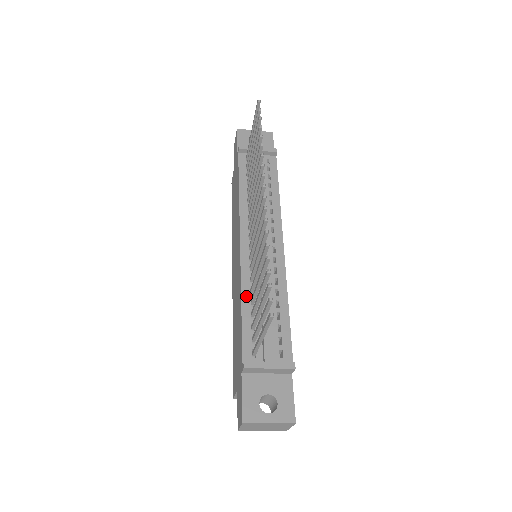
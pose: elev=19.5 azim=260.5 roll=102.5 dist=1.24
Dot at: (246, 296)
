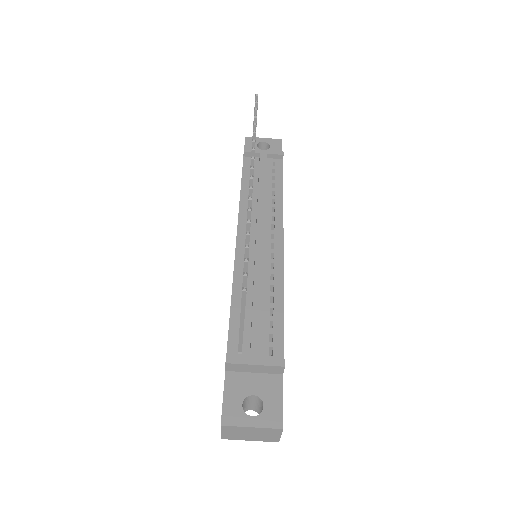
Dot at: (237, 291)
